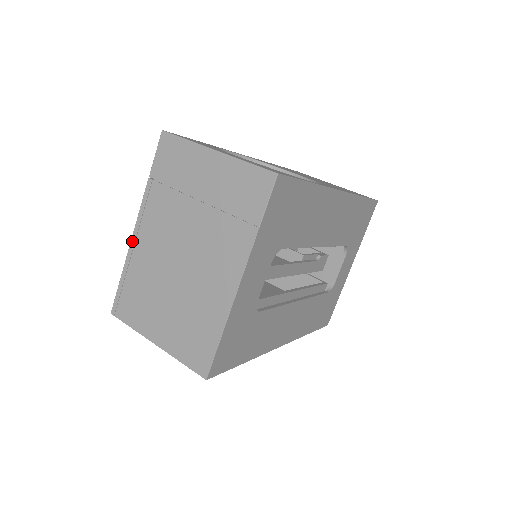
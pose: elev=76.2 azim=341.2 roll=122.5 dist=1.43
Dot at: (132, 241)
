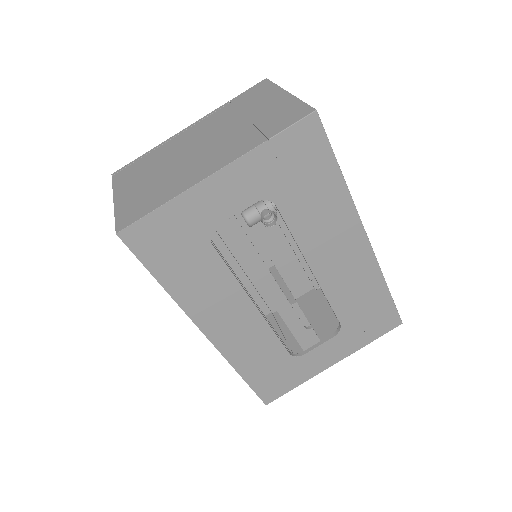
Dot at: (177, 134)
